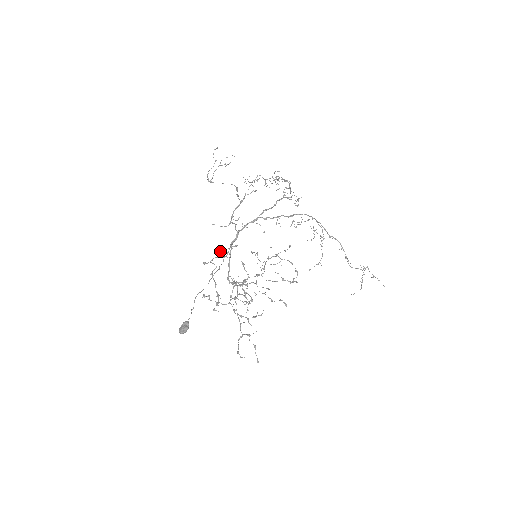
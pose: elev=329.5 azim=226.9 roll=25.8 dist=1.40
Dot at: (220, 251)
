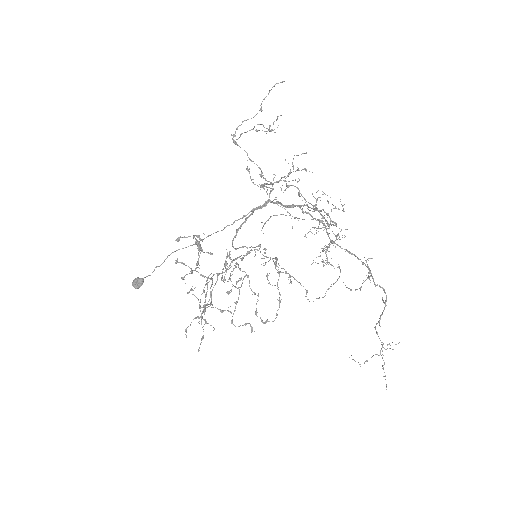
Dot at: (195, 243)
